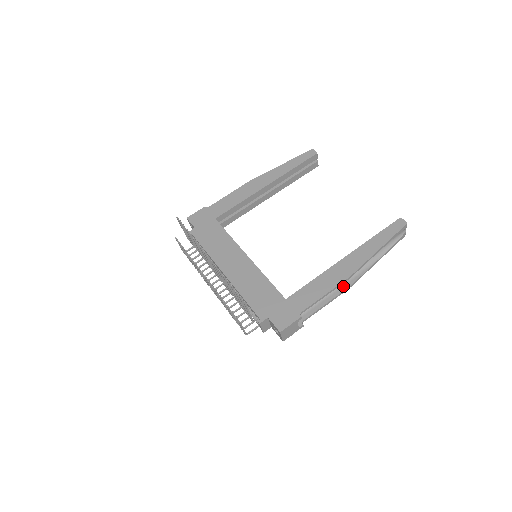
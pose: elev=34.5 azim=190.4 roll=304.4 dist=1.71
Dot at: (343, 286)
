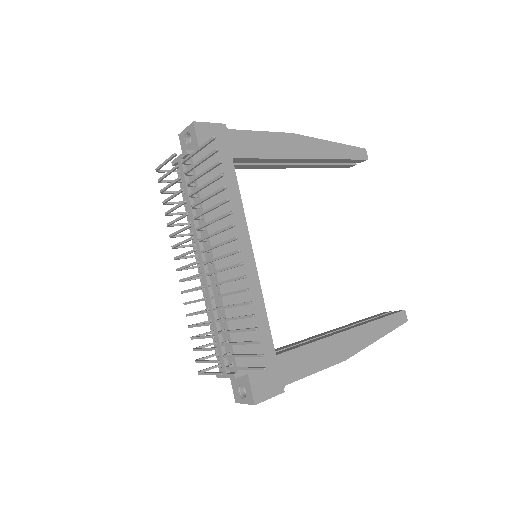
Dot at: occluded
